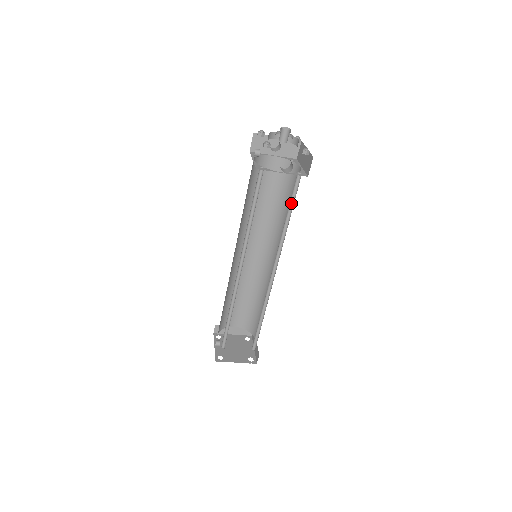
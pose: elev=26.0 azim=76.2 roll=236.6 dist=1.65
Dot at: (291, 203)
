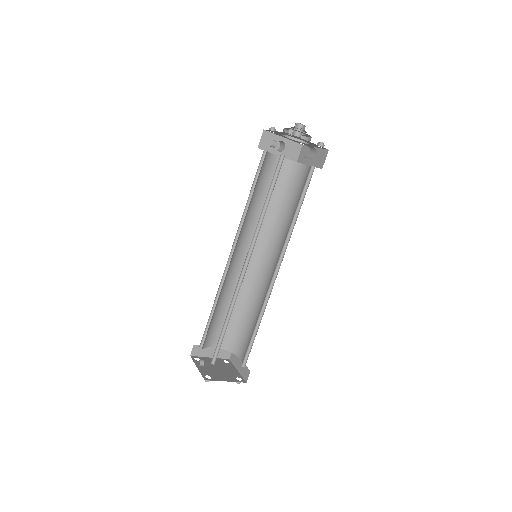
Dot at: (301, 197)
